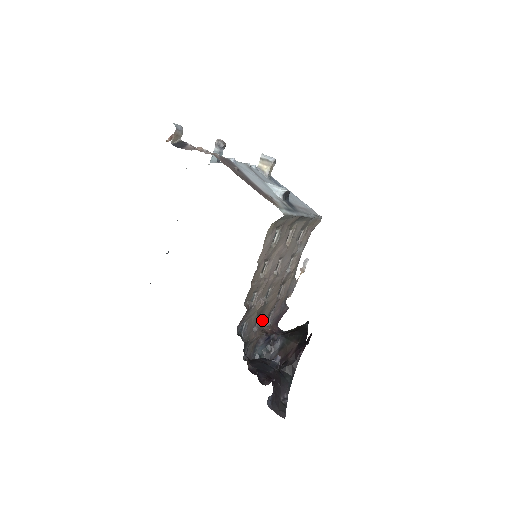
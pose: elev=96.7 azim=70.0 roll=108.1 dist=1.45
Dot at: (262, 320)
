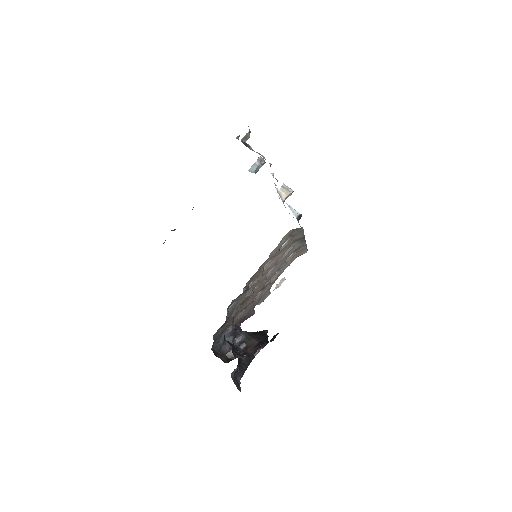
Dot at: (238, 311)
